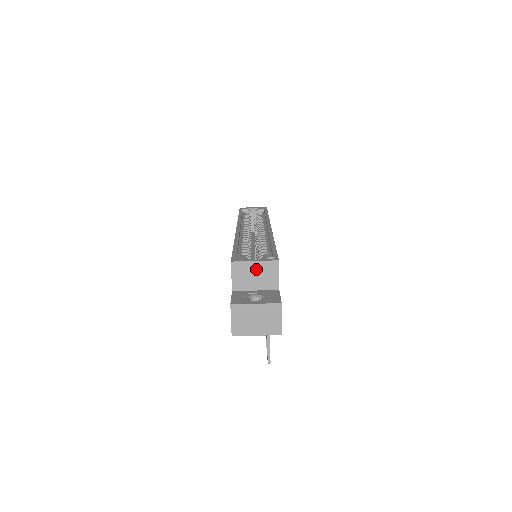
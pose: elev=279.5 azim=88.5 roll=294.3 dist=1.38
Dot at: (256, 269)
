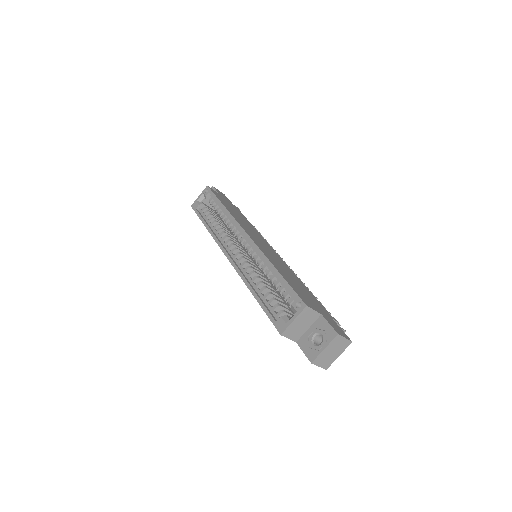
Dot at: (298, 322)
